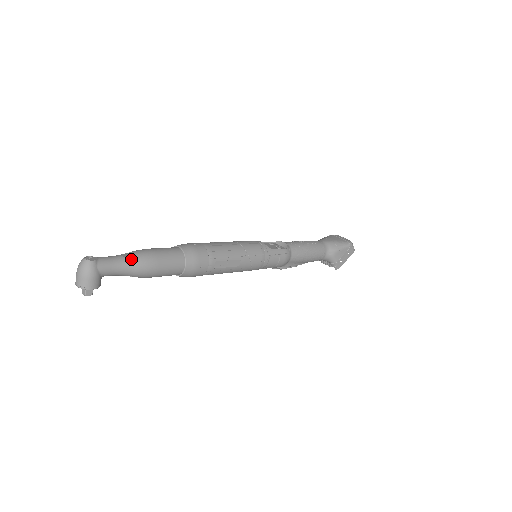
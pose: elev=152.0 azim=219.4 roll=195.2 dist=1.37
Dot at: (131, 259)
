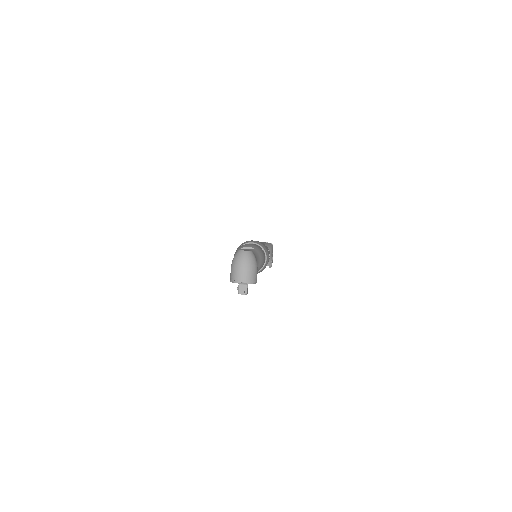
Dot at: (255, 251)
